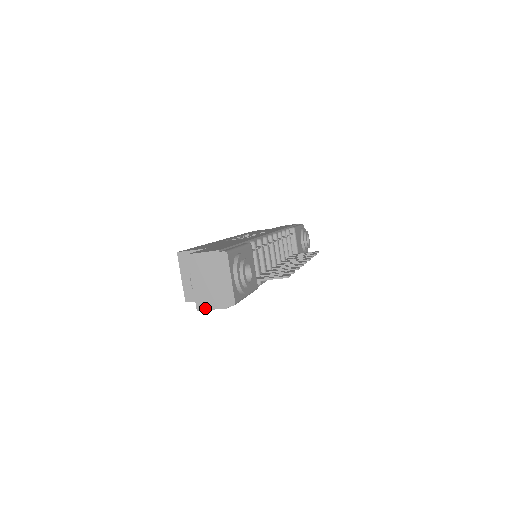
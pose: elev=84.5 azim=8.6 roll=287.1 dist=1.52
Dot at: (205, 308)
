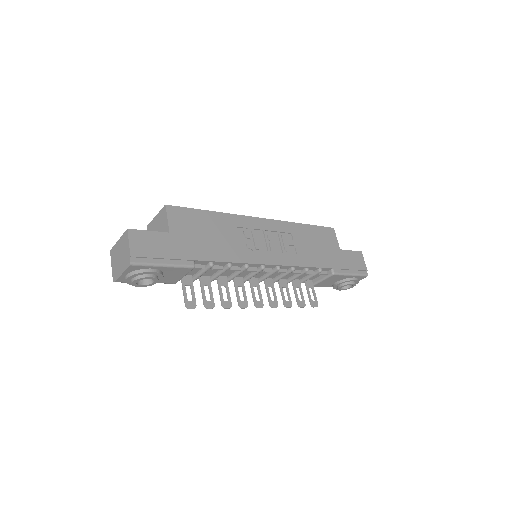
Dot at: (111, 257)
